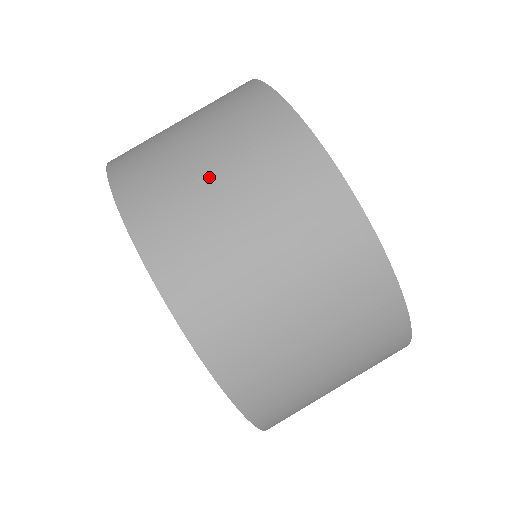
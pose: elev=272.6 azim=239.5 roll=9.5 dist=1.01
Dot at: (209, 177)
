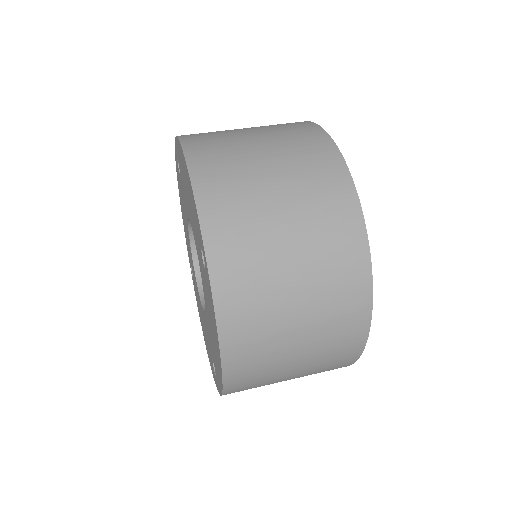
Dot at: occluded
